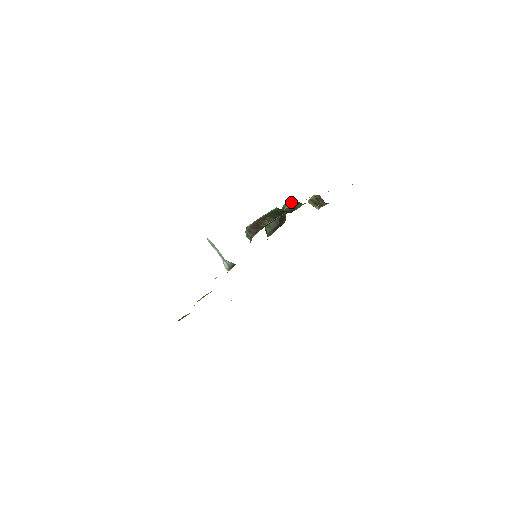
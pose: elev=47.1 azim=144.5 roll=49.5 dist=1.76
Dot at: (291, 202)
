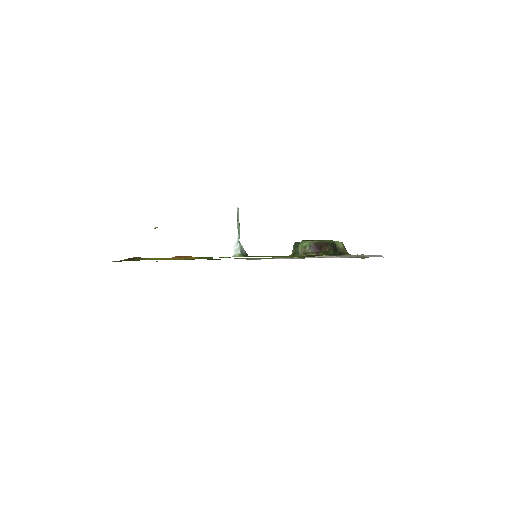
Dot at: (343, 244)
